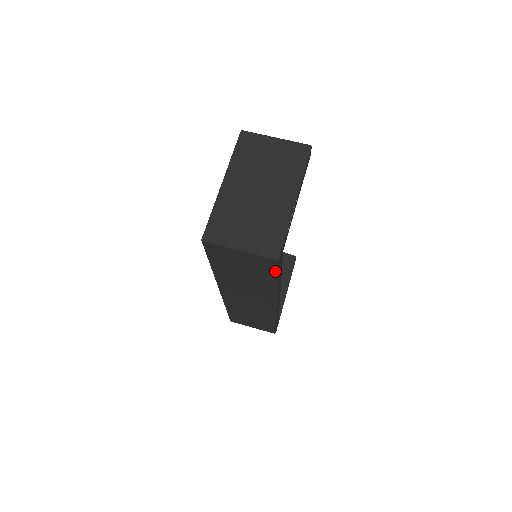
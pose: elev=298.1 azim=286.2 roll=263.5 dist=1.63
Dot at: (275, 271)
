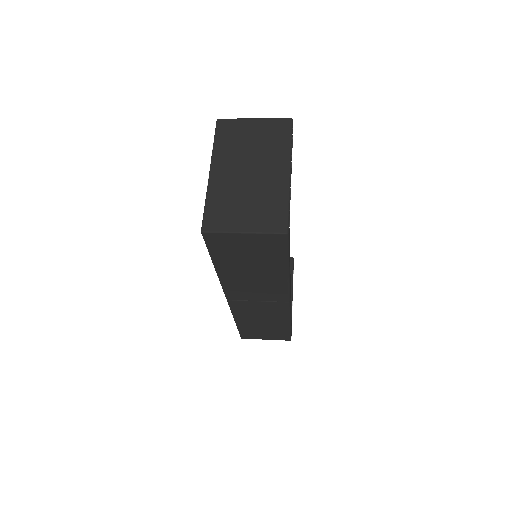
Dot at: (285, 251)
